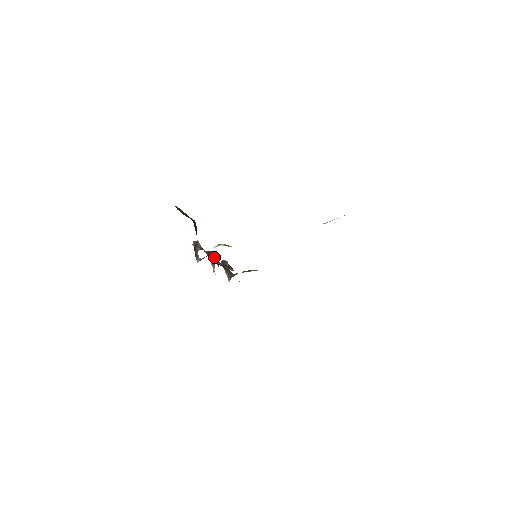
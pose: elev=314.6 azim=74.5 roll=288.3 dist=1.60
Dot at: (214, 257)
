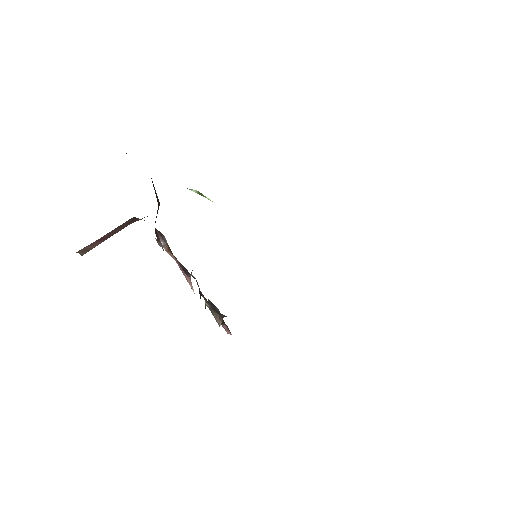
Dot at: (193, 277)
